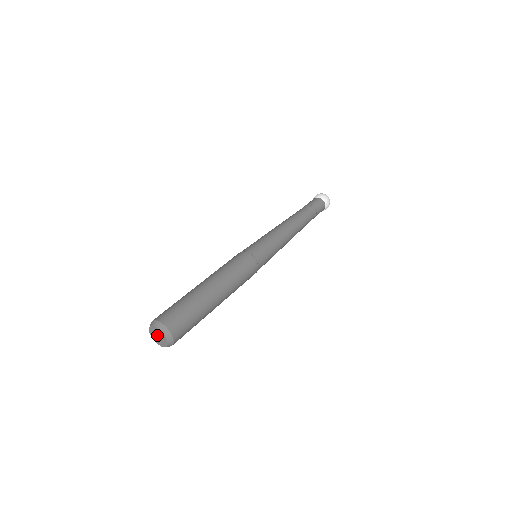
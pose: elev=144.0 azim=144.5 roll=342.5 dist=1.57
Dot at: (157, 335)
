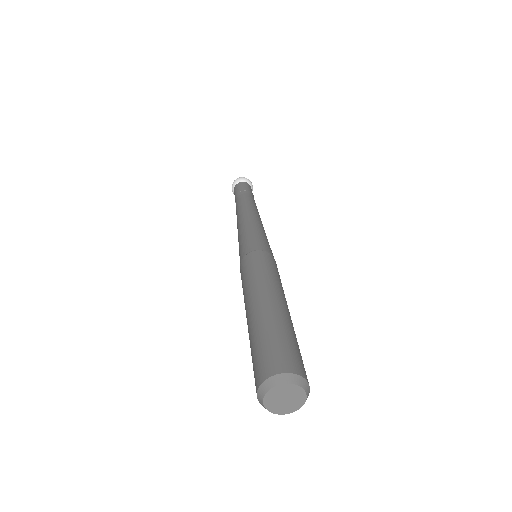
Dot at: (281, 400)
